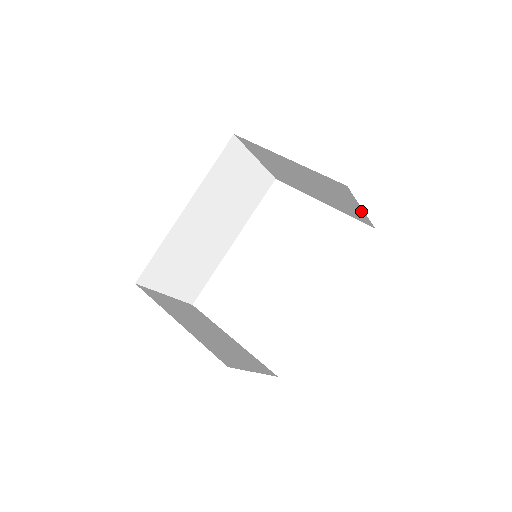
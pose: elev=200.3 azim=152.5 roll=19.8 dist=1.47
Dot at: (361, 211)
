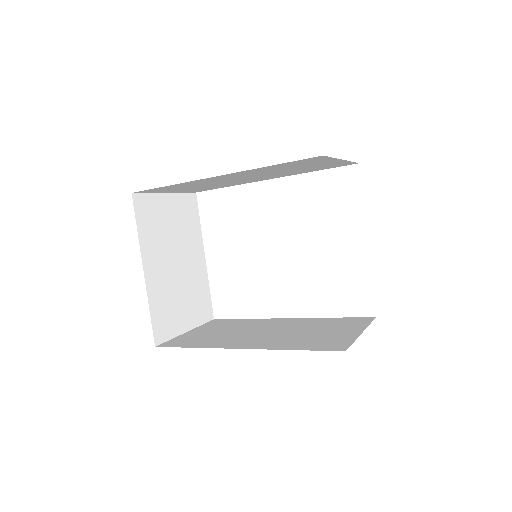
Dot at: occluded
